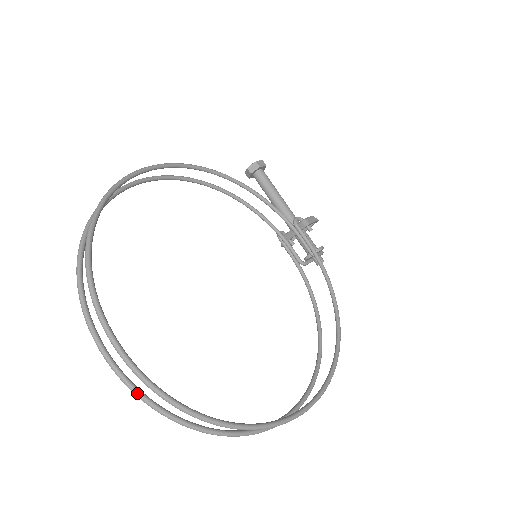
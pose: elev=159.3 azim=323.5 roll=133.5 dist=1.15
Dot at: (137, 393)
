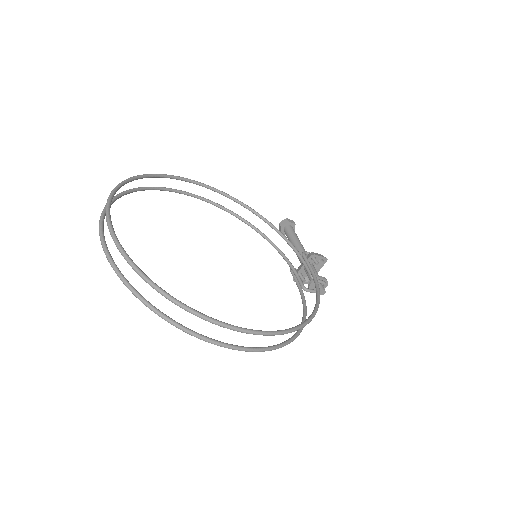
Dot at: (108, 255)
